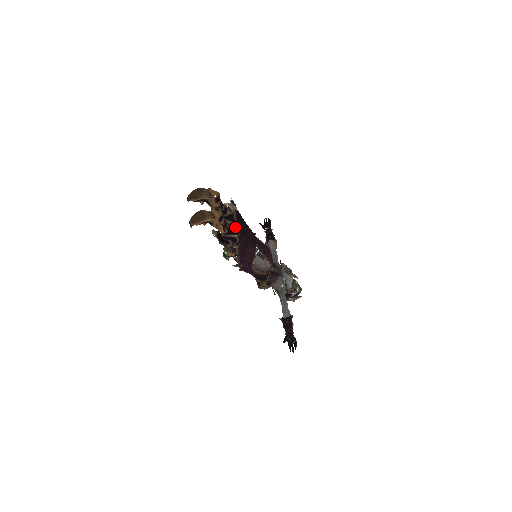
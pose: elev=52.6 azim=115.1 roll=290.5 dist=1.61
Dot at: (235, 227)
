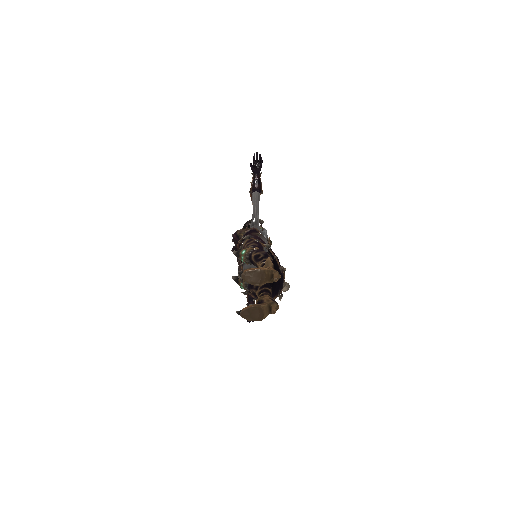
Dot at: occluded
